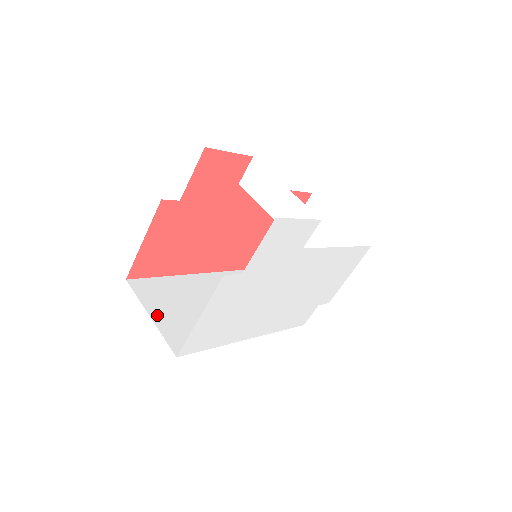
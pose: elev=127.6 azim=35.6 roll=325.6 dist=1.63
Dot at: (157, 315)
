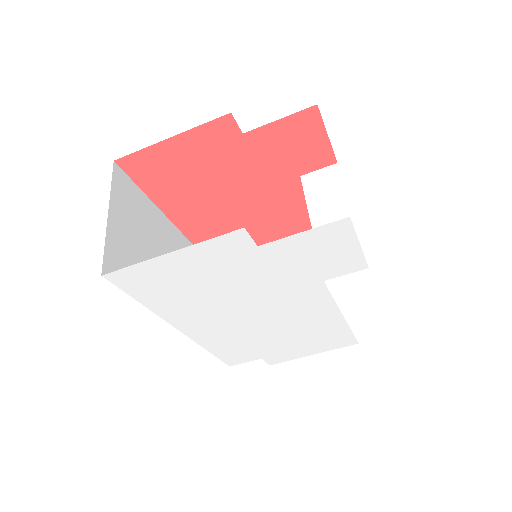
Dot at: (116, 219)
